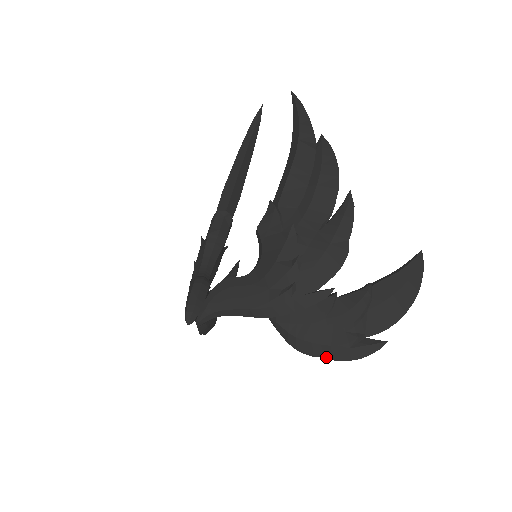
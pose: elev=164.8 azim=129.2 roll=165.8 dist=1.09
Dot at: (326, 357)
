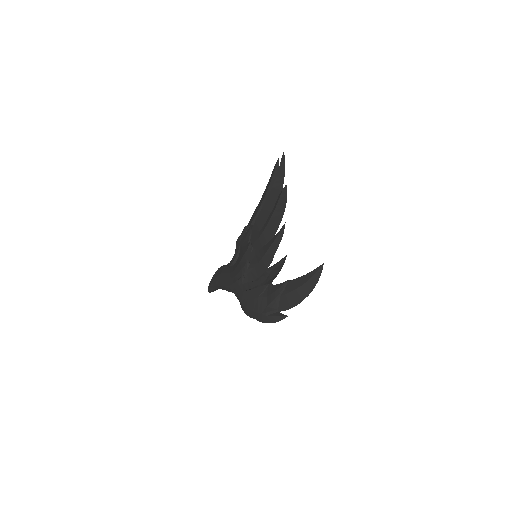
Dot at: (256, 319)
